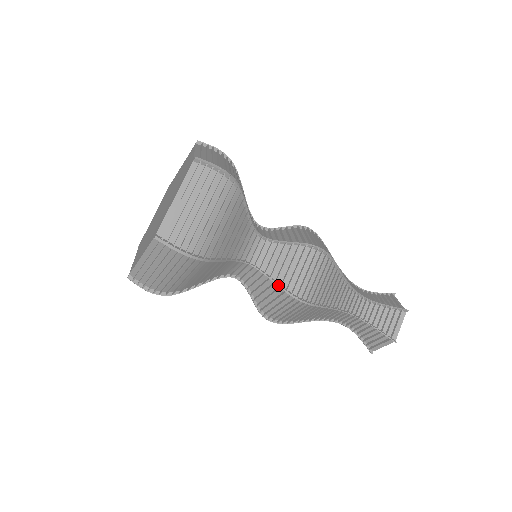
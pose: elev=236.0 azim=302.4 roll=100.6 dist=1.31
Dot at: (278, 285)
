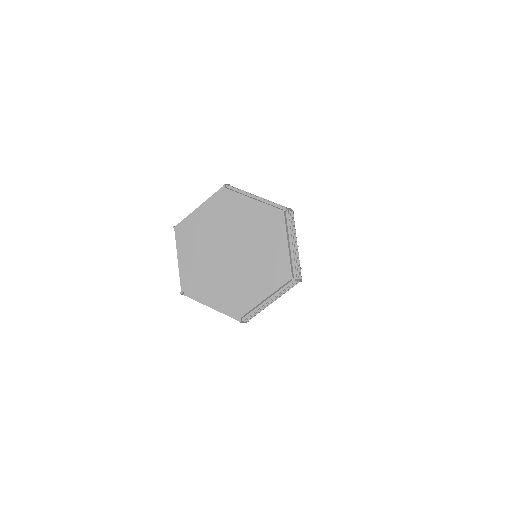
Dot at: occluded
